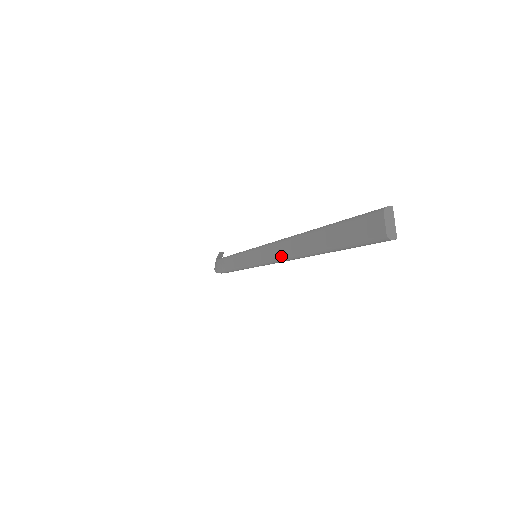
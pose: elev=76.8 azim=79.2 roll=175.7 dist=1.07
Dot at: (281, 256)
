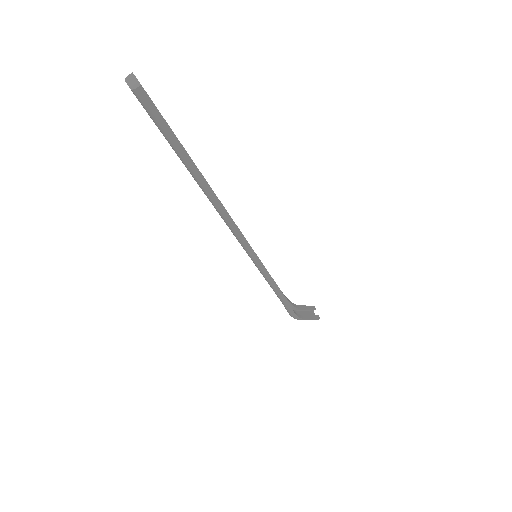
Dot at: occluded
